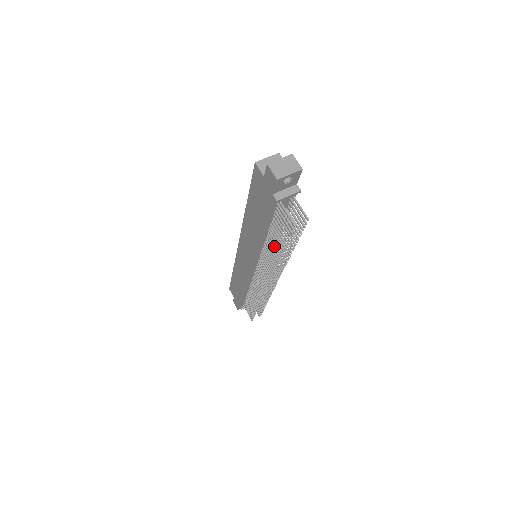
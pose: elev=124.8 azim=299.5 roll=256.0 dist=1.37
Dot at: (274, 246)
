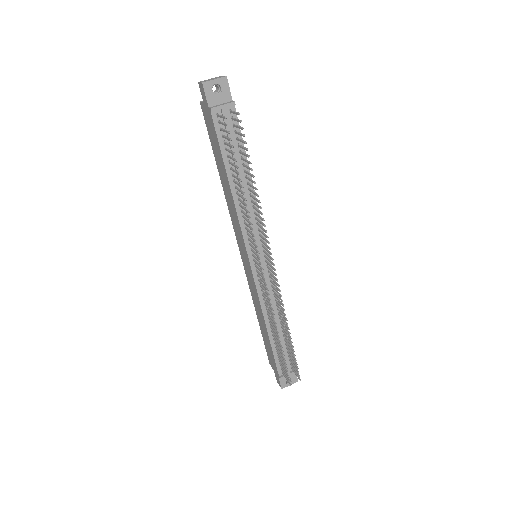
Dot at: (240, 189)
